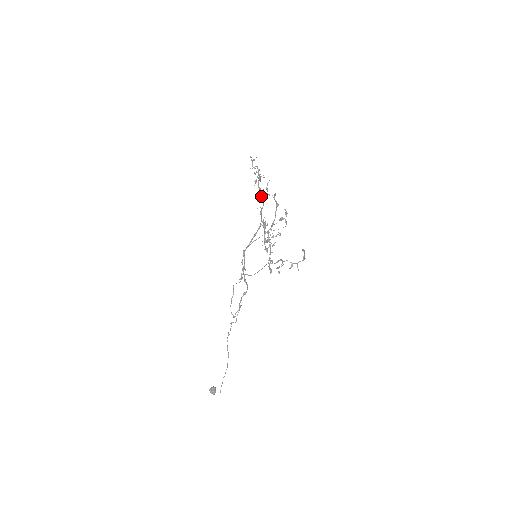
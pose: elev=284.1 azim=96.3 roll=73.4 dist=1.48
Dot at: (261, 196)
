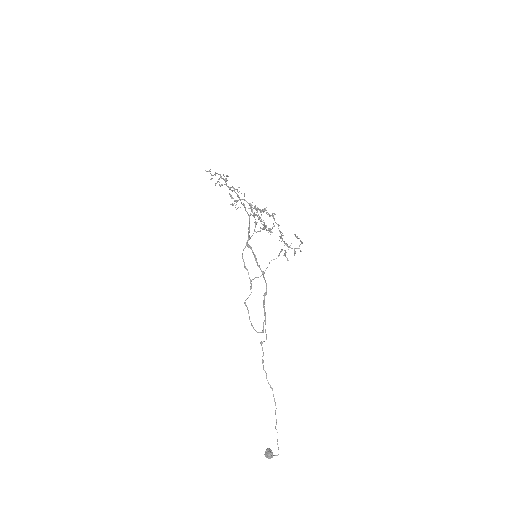
Dot at: (237, 190)
